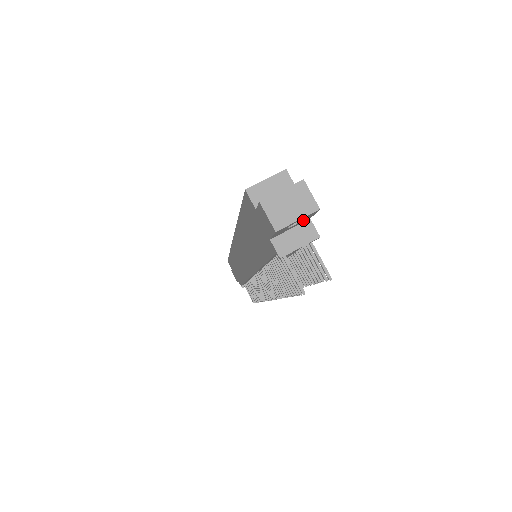
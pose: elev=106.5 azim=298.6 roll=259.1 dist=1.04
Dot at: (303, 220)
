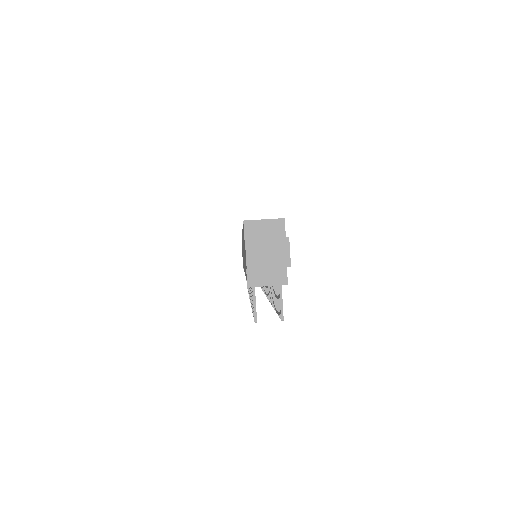
Dot at: occluded
